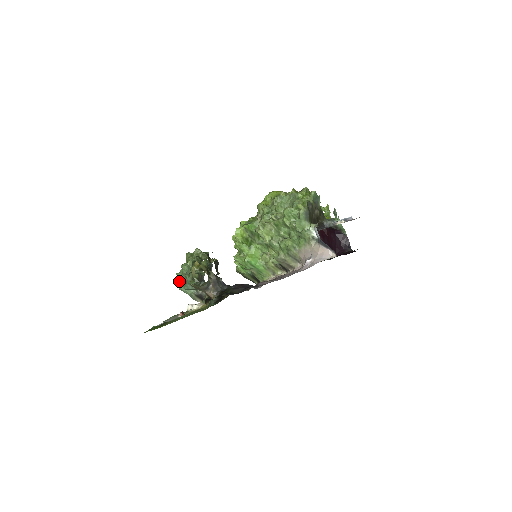
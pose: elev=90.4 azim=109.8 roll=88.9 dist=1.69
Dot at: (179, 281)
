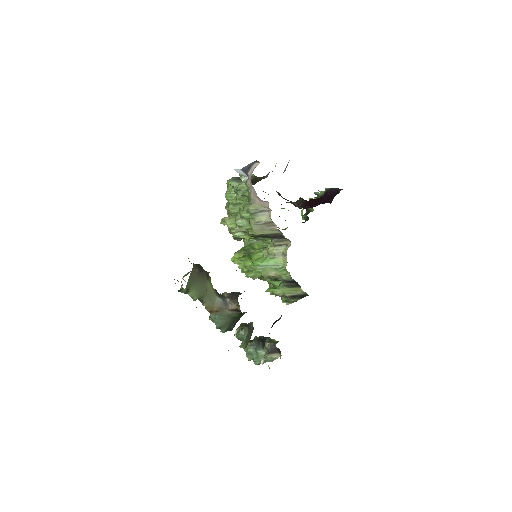
Dot at: (250, 358)
